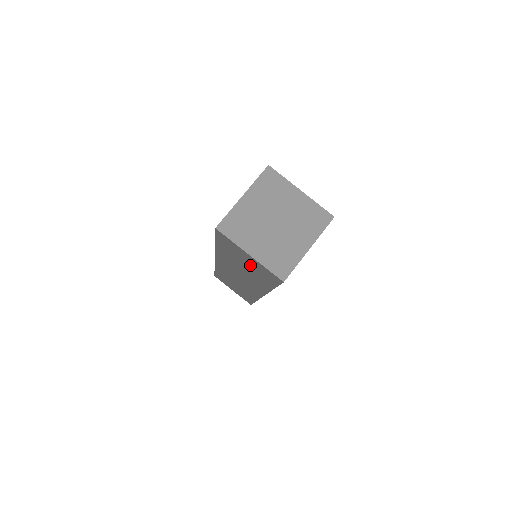
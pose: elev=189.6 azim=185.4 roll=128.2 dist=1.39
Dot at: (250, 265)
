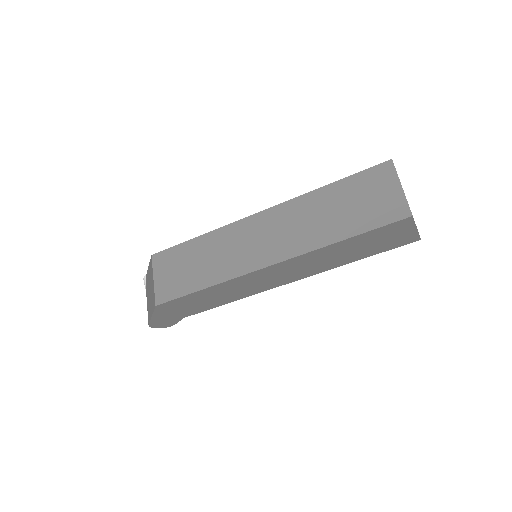
Dot at: (369, 203)
